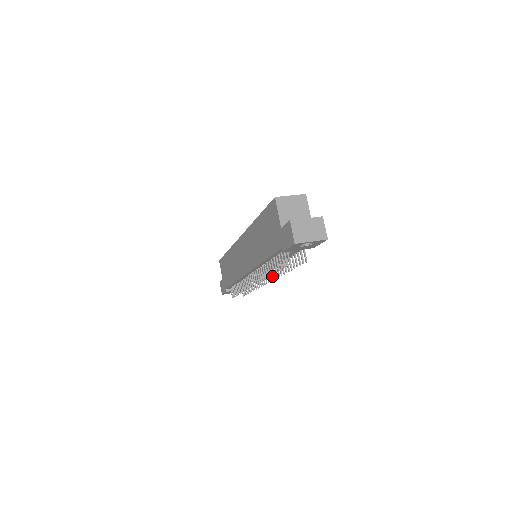
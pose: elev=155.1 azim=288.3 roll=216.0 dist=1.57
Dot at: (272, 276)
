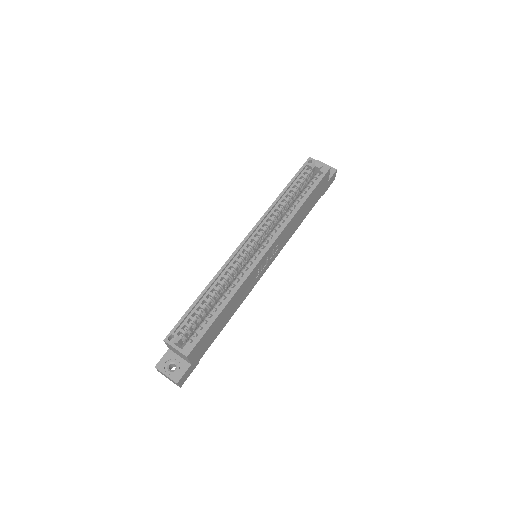
Dot at: occluded
